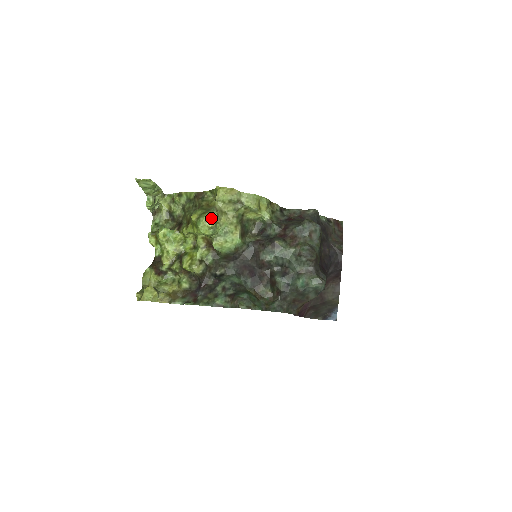
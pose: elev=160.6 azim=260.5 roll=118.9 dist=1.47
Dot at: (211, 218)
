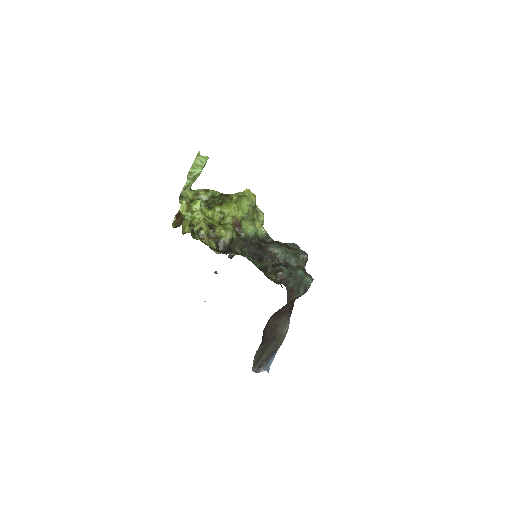
Dot at: (250, 200)
